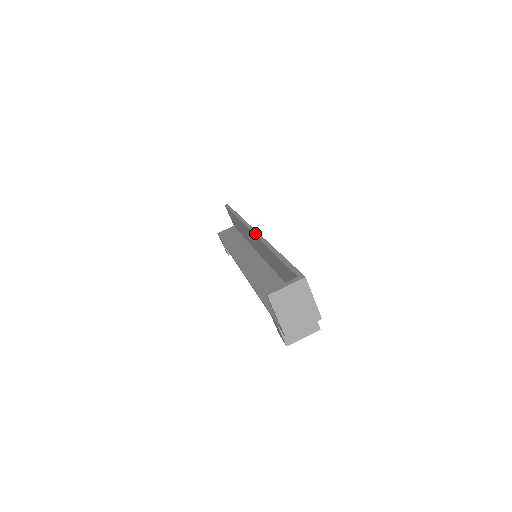
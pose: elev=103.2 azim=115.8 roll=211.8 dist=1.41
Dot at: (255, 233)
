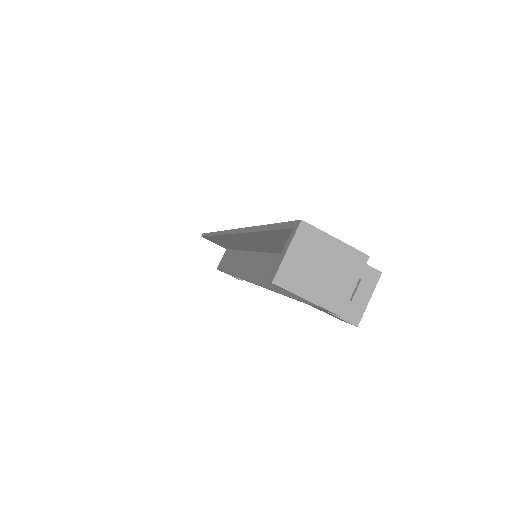
Dot at: (232, 232)
